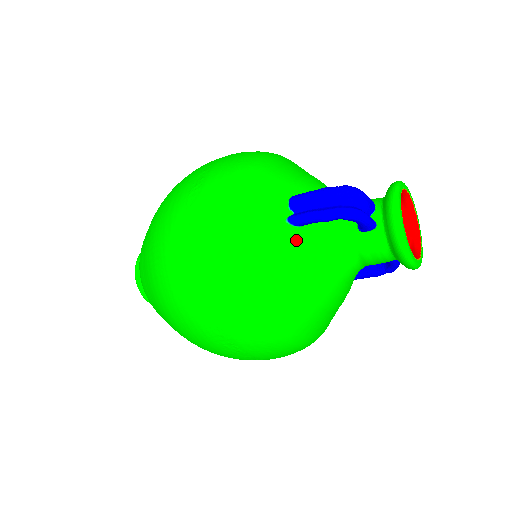
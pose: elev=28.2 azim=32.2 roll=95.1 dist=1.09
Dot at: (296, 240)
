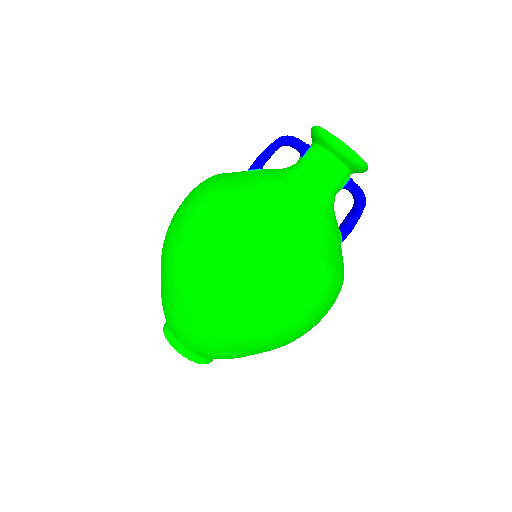
Dot at: (256, 174)
